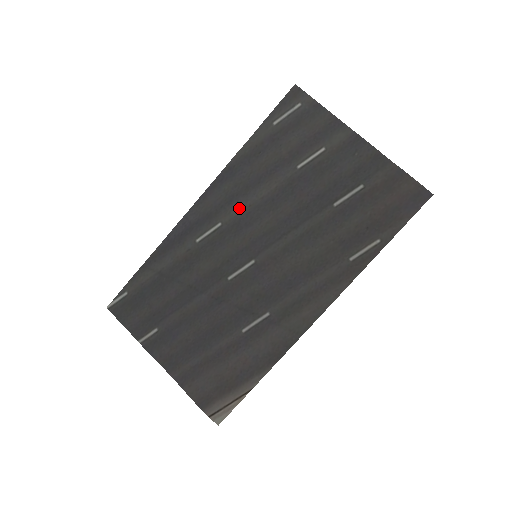
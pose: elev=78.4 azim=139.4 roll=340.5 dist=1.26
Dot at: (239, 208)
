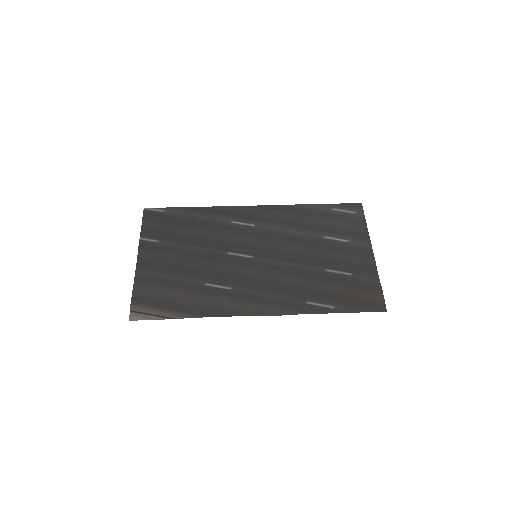
Dot at: (272, 227)
